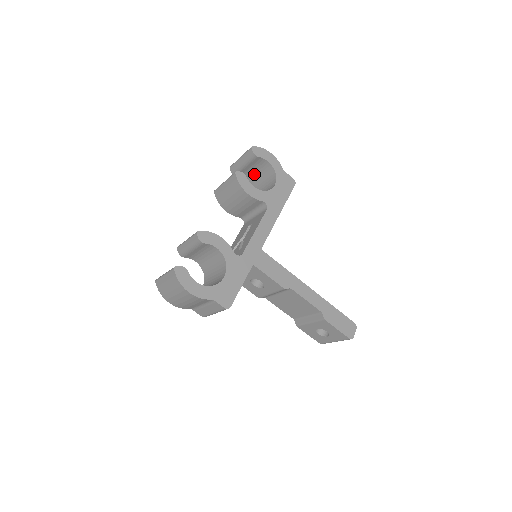
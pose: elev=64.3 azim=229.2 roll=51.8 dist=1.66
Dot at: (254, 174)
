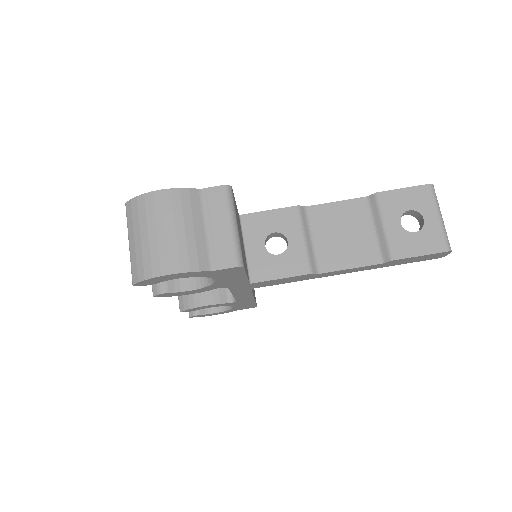
Dot at: occluded
